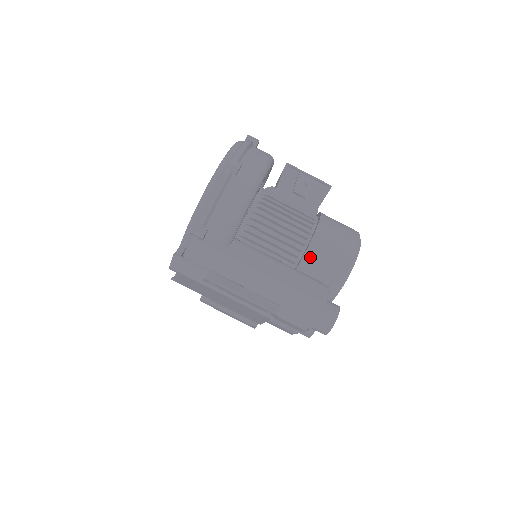
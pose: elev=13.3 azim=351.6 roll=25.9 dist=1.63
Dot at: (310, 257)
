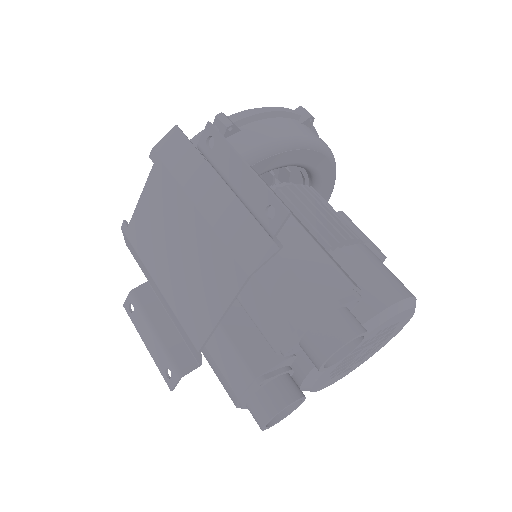
Dot at: (346, 257)
